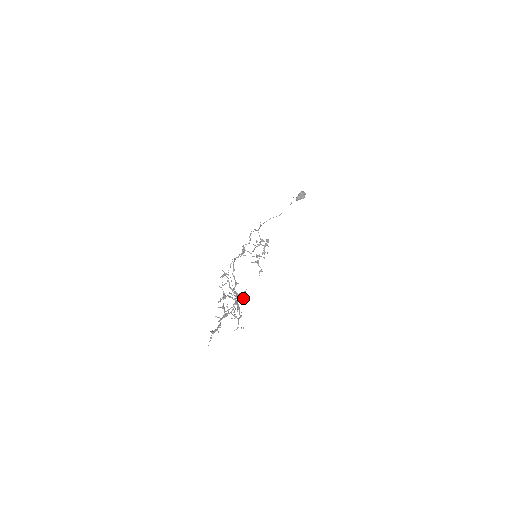
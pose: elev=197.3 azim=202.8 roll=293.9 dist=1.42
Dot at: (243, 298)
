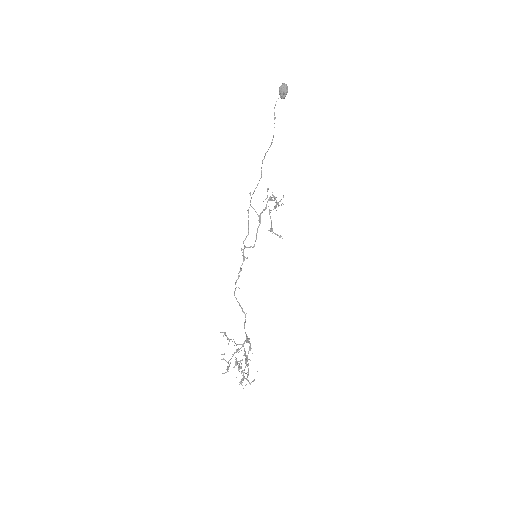
Dot at: occluded
